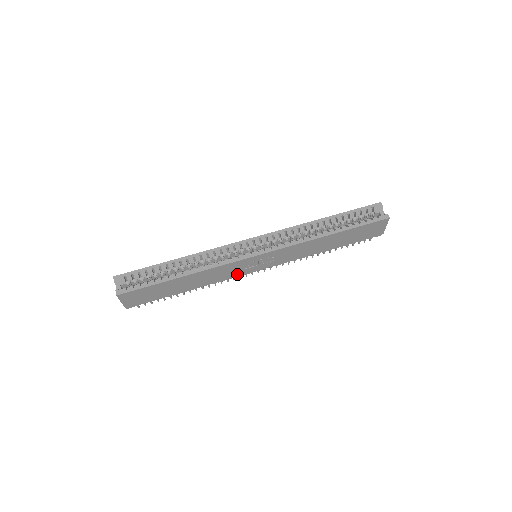
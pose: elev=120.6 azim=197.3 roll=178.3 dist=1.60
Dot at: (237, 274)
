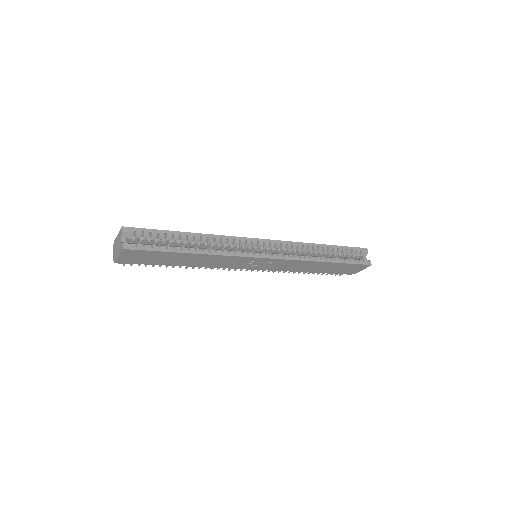
Dot at: (234, 267)
